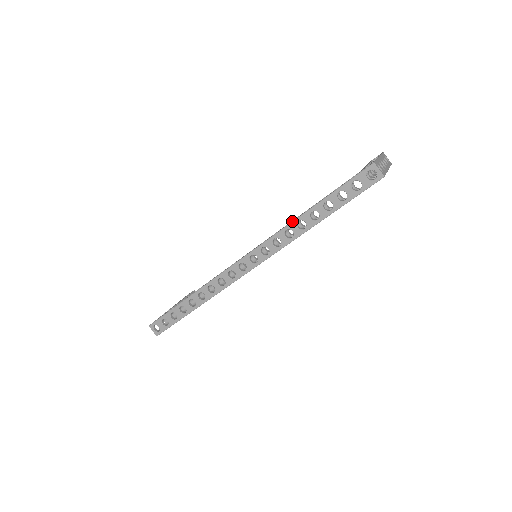
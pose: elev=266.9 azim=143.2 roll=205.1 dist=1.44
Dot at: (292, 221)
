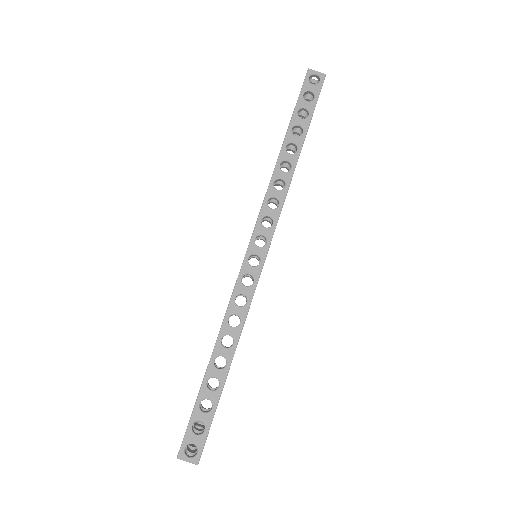
Dot at: occluded
